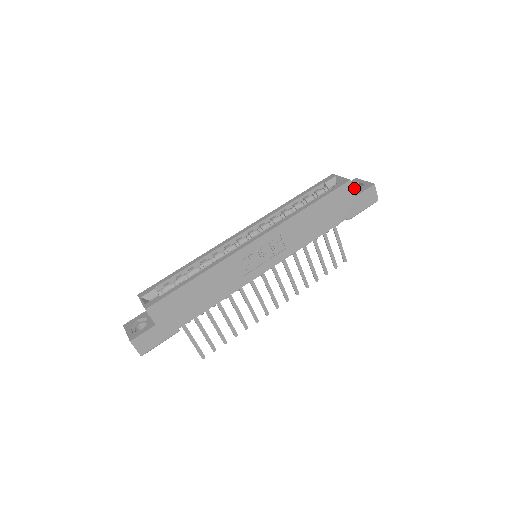
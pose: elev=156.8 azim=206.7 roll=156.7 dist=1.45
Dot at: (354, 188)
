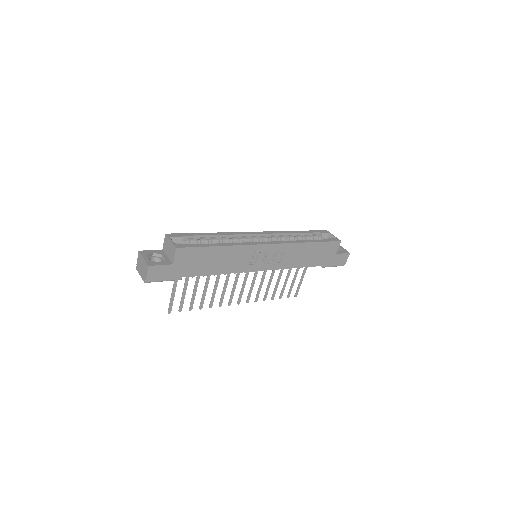
Dot at: occluded
